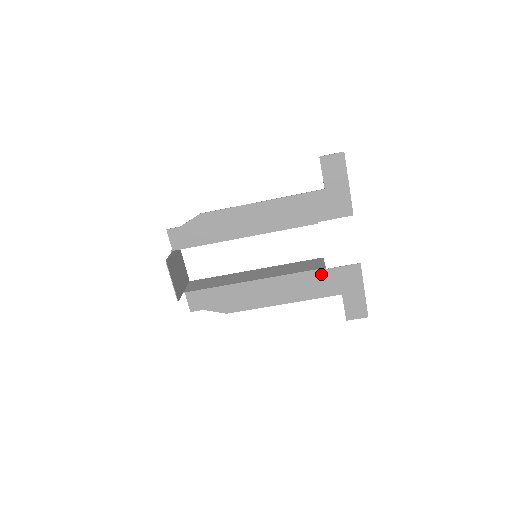
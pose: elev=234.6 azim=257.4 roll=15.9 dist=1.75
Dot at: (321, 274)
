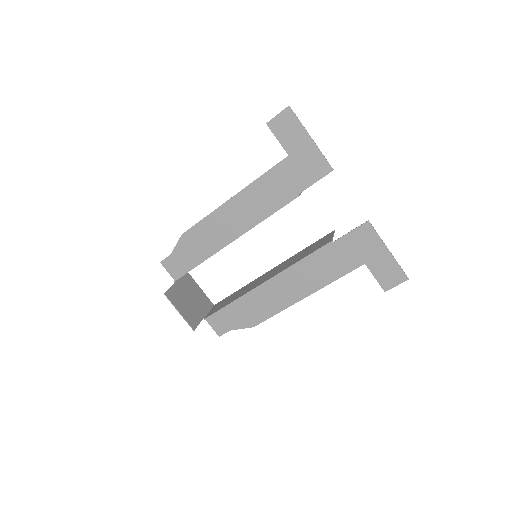
Dot at: (330, 250)
